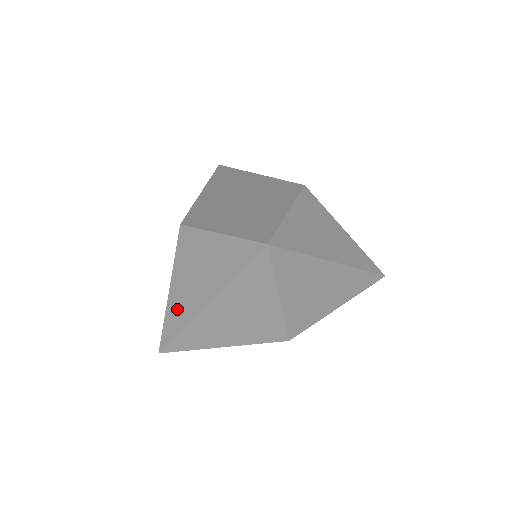
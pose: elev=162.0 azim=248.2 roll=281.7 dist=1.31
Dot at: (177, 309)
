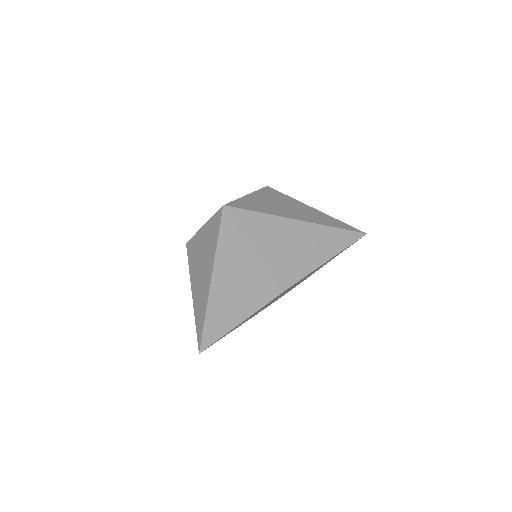
Dot at: (199, 305)
